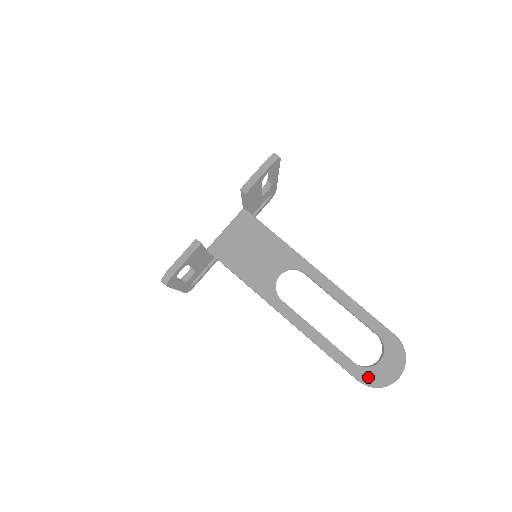
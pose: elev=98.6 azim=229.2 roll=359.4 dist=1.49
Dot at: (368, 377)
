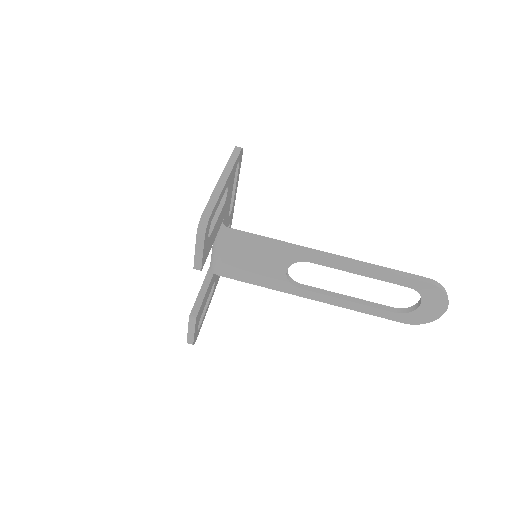
Dot at: (412, 319)
